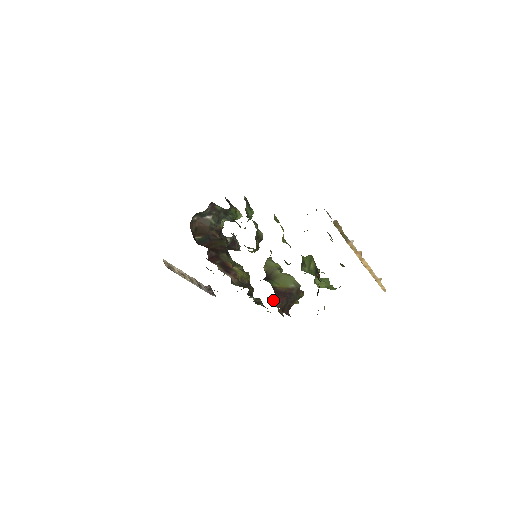
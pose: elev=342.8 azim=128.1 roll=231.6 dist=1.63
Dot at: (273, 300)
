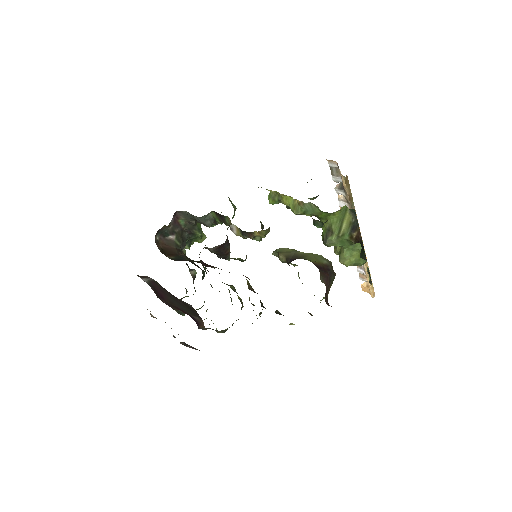
Dot at: occluded
